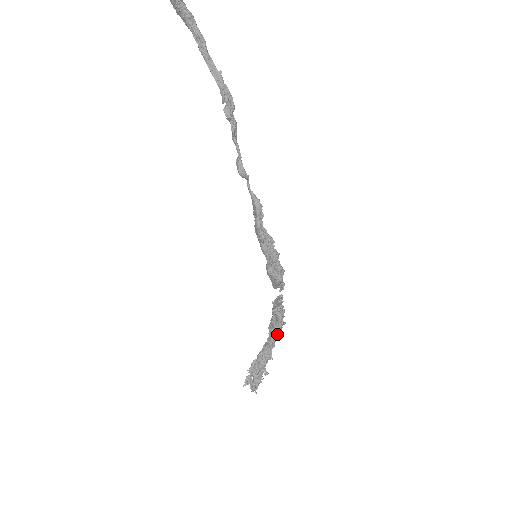
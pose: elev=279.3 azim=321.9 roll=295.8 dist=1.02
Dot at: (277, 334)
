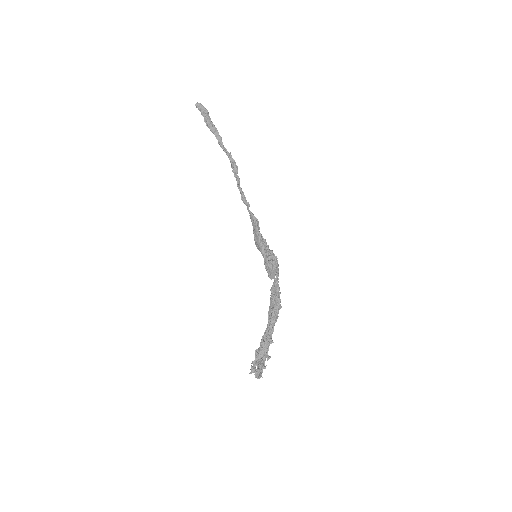
Dot at: (276, 314)
